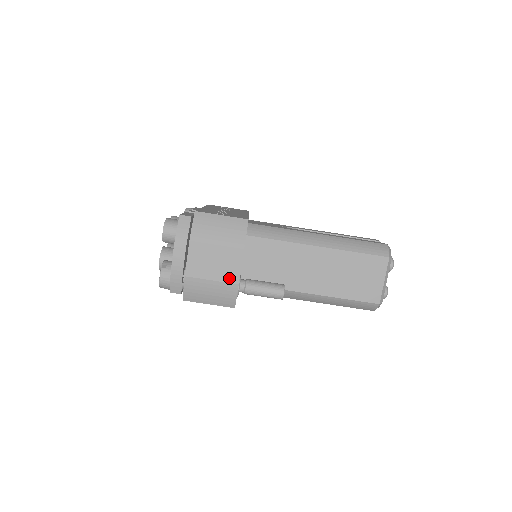
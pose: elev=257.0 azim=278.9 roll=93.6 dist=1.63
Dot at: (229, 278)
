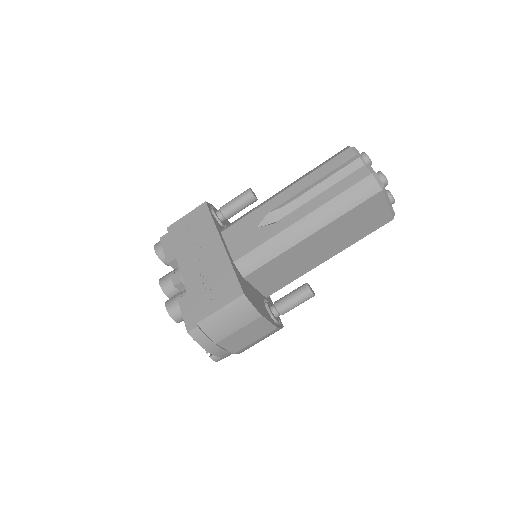
Dot at: (267, 331)
